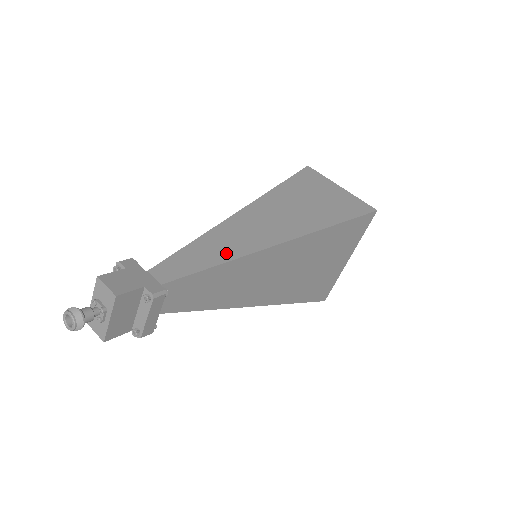
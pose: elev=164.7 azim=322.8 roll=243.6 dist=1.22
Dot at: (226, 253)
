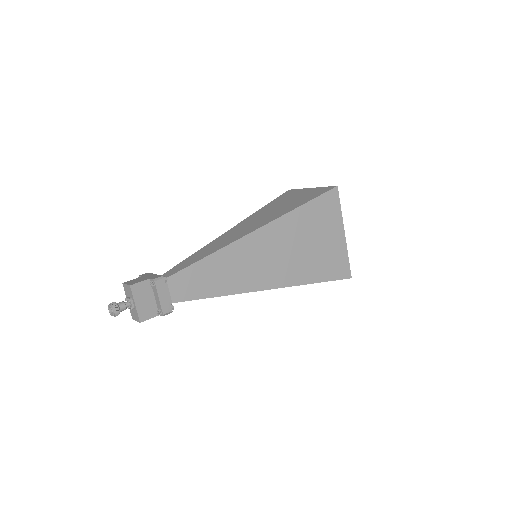
Dot at: (212, 251)
